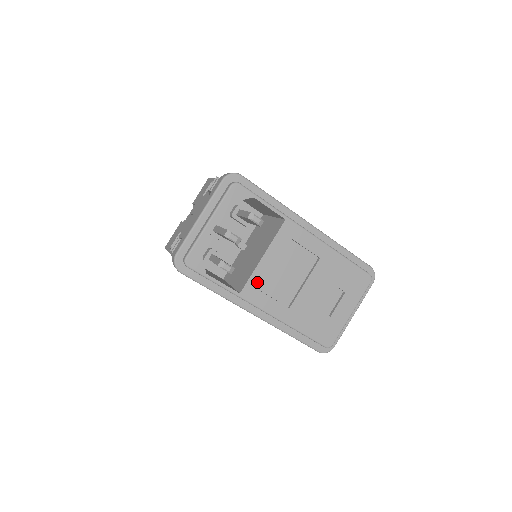
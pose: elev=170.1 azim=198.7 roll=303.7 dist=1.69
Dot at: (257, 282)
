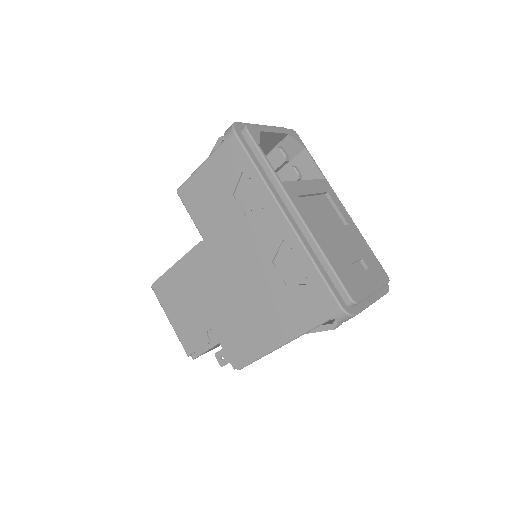
Dot at: (297, 189)
